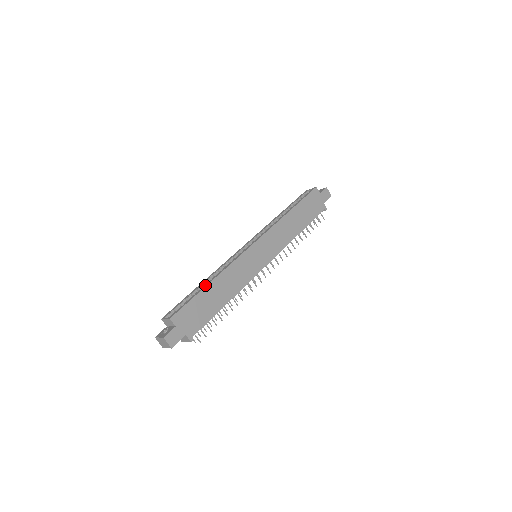
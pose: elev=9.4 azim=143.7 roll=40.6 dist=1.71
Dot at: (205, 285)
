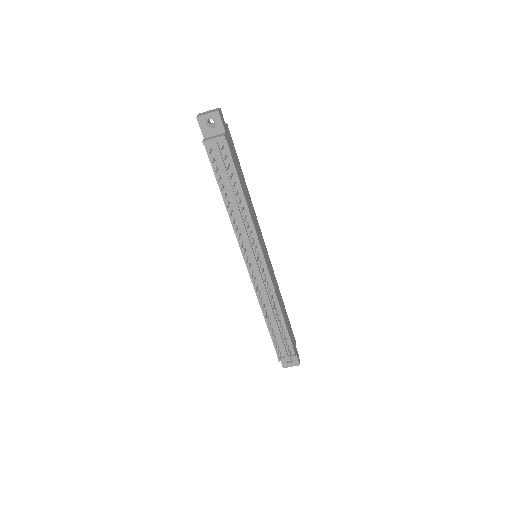
Dot at: occluded
